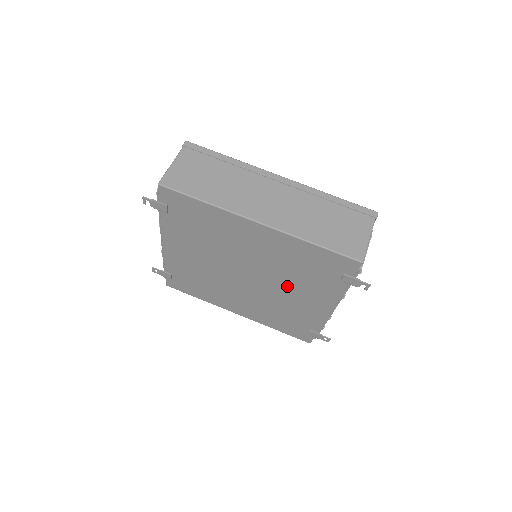
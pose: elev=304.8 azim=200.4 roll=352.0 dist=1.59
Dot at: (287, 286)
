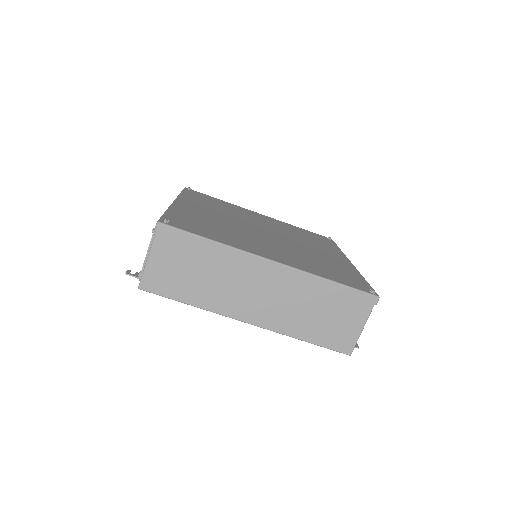
Dot at: occluded
